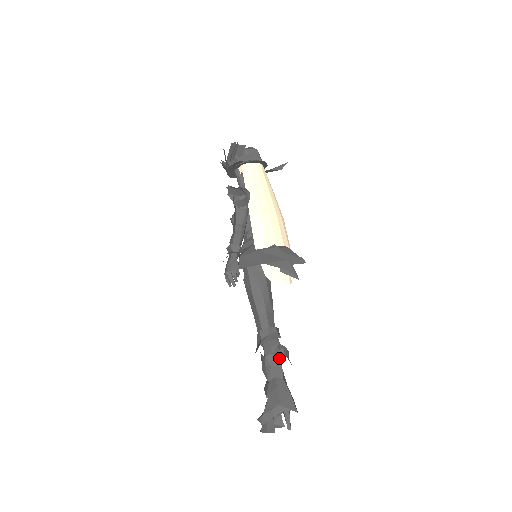
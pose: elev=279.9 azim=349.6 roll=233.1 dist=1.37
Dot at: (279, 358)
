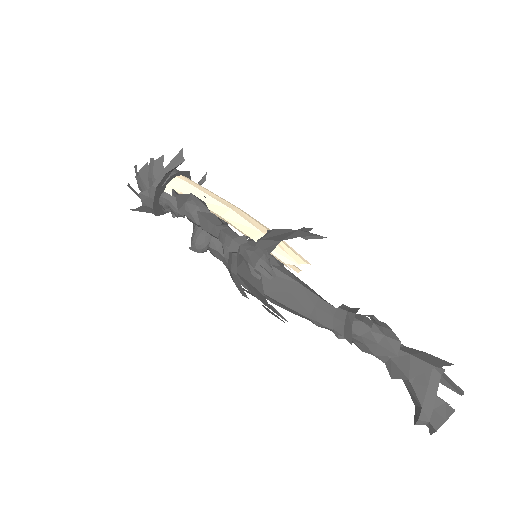
Dot at: (382, 325)
